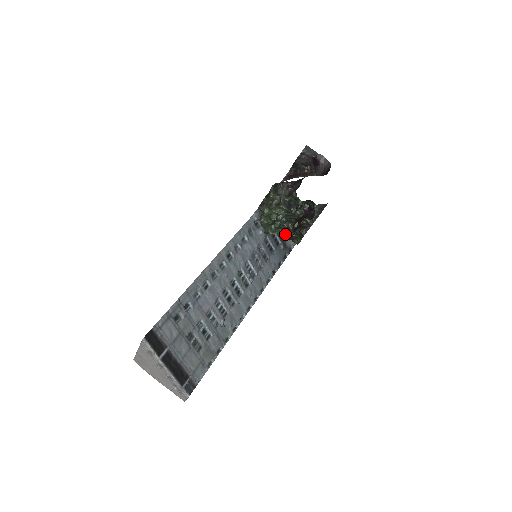
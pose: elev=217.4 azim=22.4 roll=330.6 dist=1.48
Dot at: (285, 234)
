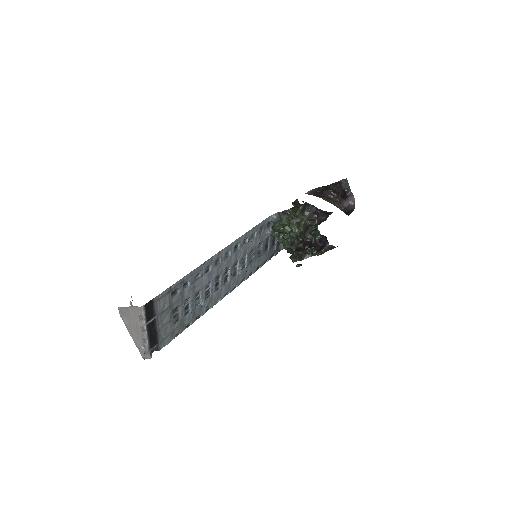
Dot at: (287, 247)
